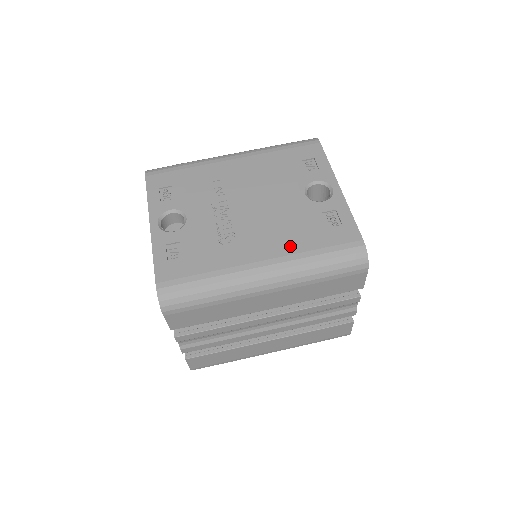
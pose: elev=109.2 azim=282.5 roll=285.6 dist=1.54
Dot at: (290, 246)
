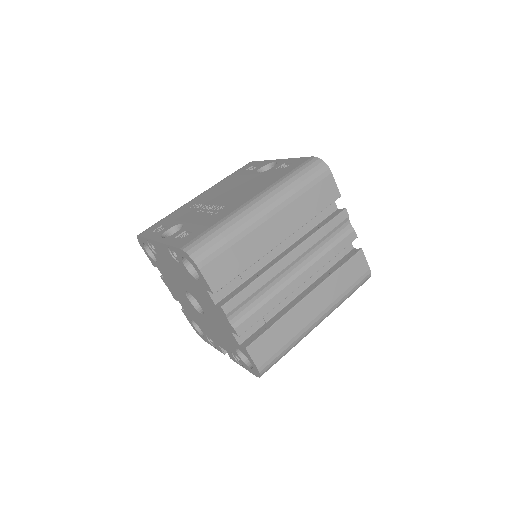
Dot at: (266, 185)
